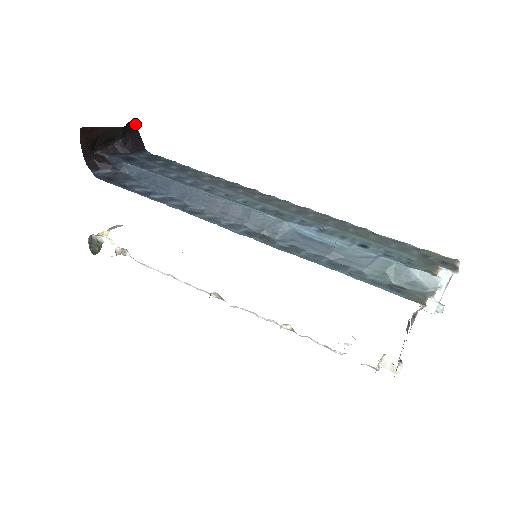
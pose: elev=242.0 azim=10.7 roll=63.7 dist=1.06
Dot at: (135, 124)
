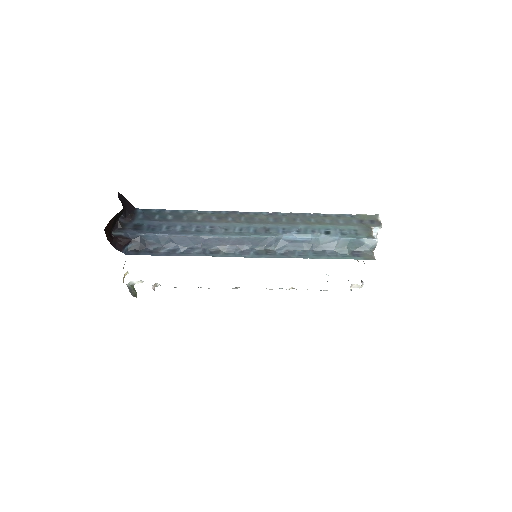
Dot at: (120, 194)
